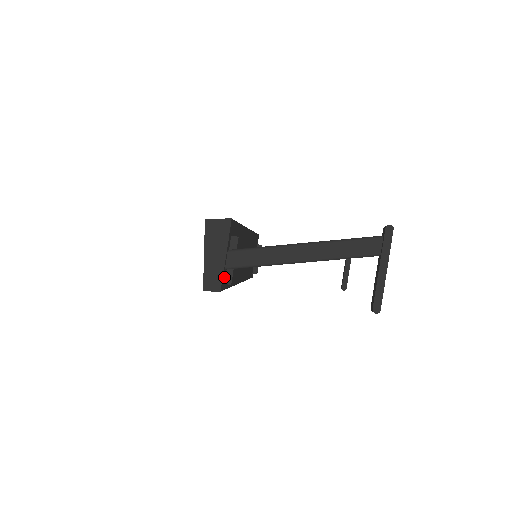
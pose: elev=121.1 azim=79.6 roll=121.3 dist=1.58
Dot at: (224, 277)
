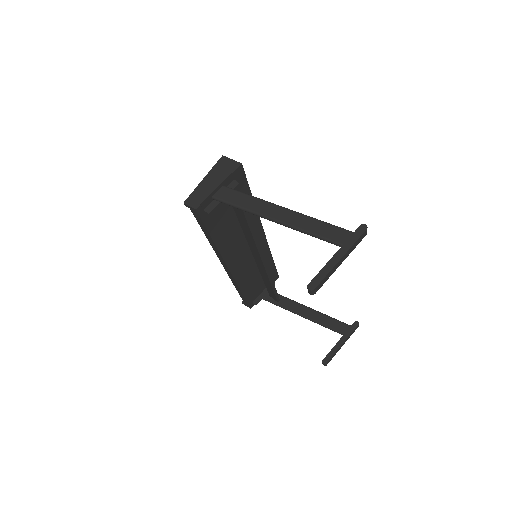
Dot at: (207, 205)
